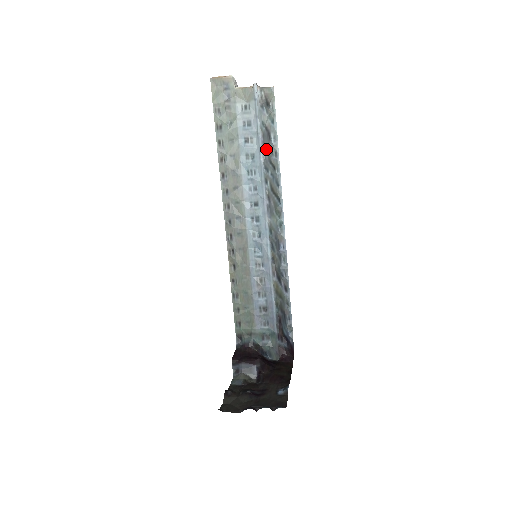
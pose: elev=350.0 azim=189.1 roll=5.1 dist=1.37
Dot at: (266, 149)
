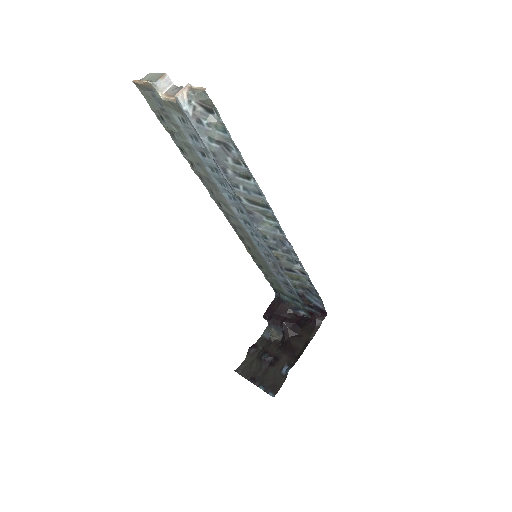
Dot at: (227, 165)
